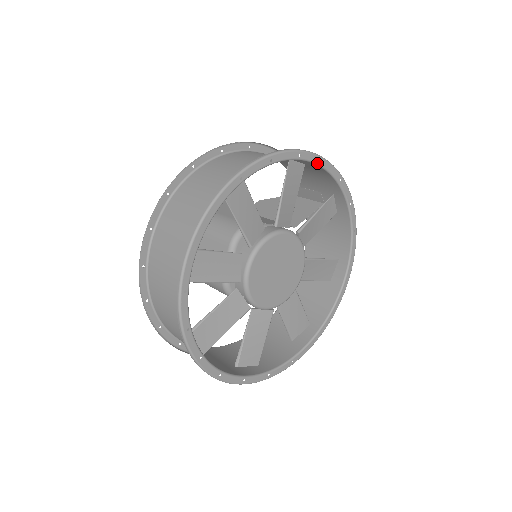
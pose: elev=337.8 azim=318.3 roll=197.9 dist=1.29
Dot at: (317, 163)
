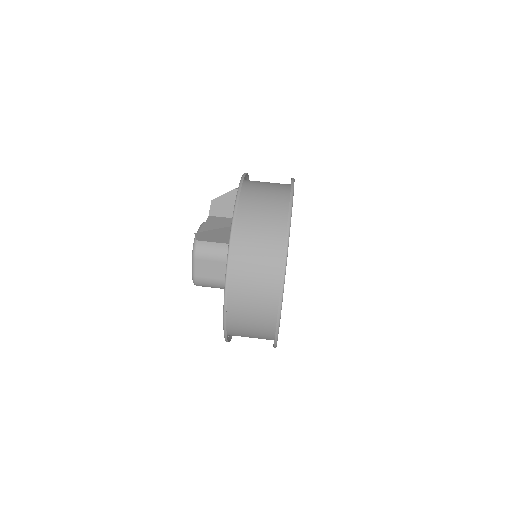
Dot at: occluded
